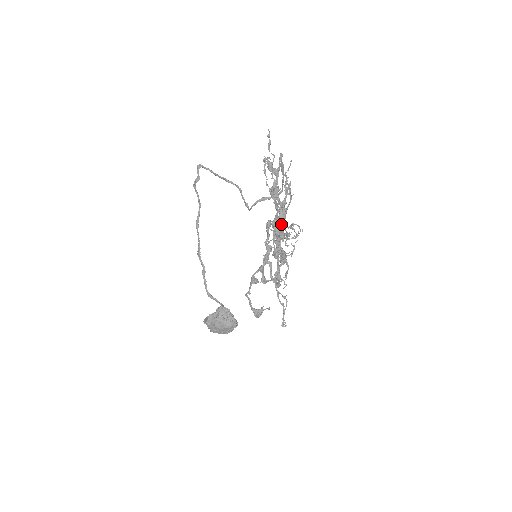
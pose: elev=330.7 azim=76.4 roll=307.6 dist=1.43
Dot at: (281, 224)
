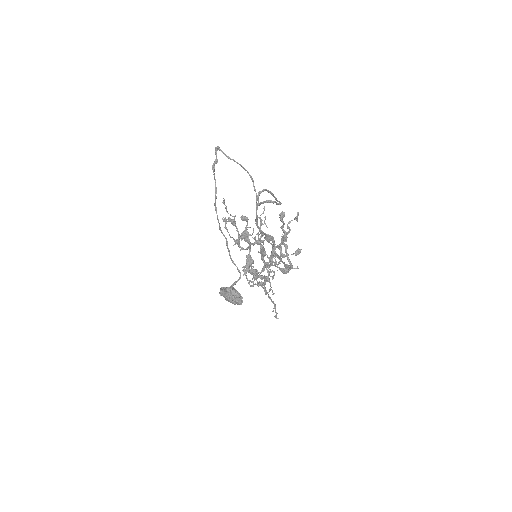
Dot at: (262, 253)
